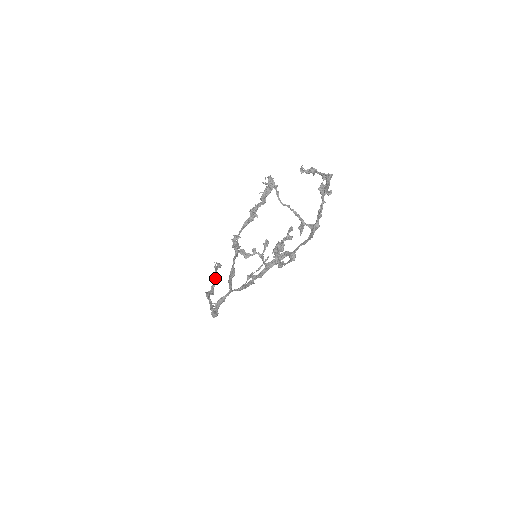
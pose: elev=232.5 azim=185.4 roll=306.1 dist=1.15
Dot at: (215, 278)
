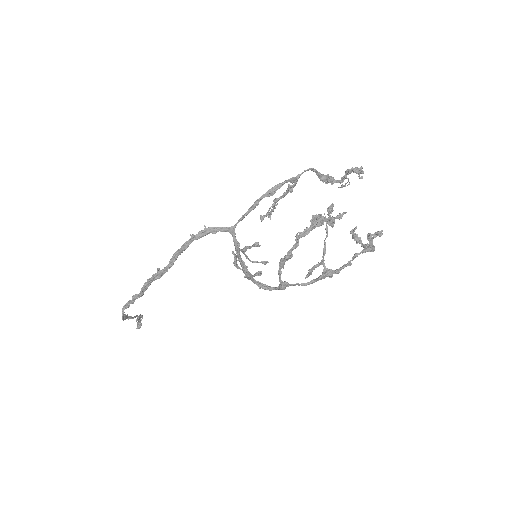
Dot at: (136, 316)
